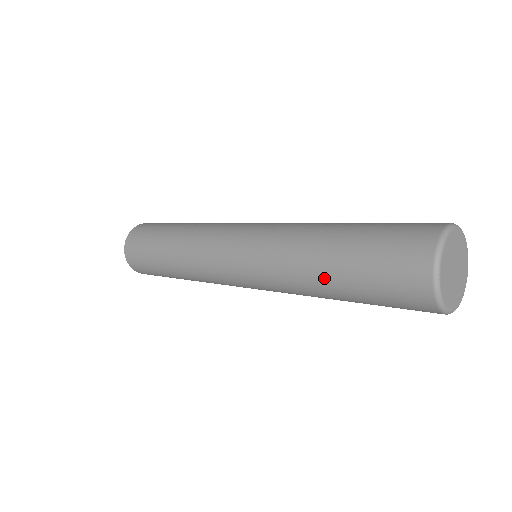
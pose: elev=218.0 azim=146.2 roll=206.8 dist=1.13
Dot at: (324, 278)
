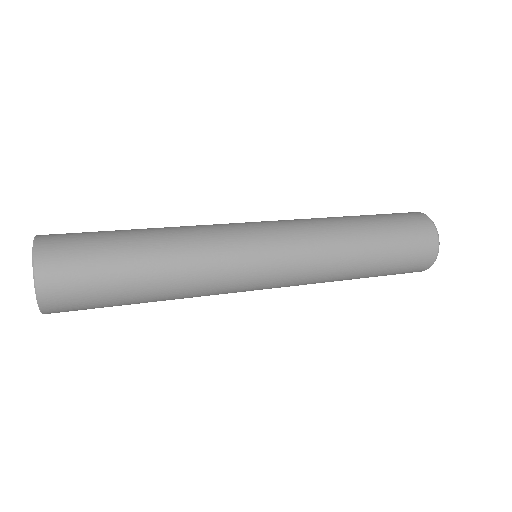
Dot at: (356, 278)
